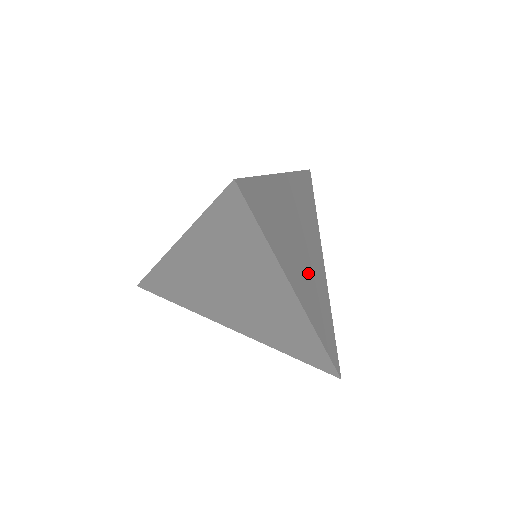
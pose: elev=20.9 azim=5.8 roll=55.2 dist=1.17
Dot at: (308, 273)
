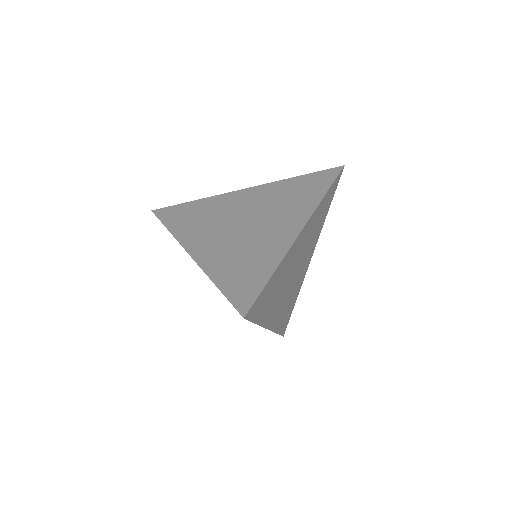
Dot at: (289, 292)
